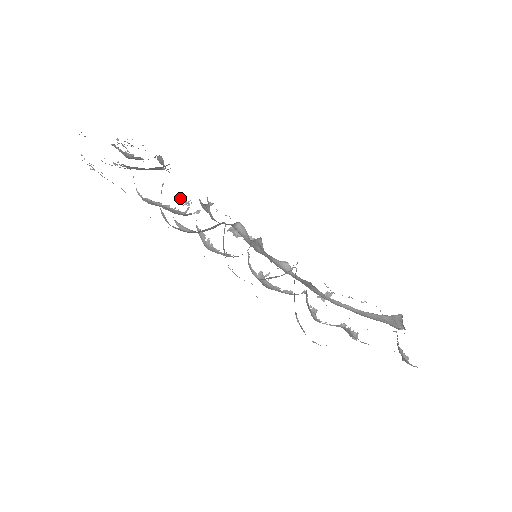
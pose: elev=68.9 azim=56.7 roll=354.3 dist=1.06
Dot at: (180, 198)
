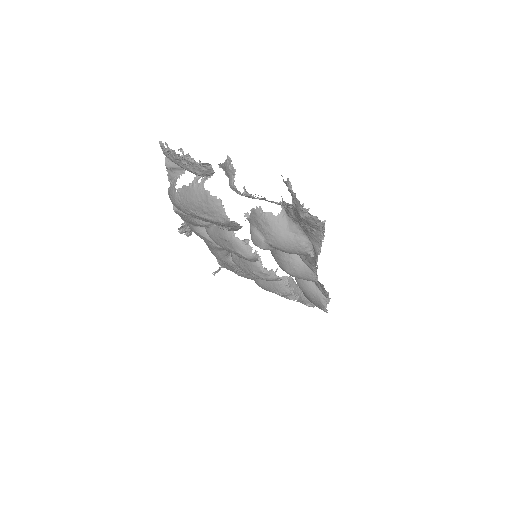
Dot at: (247, 218)
